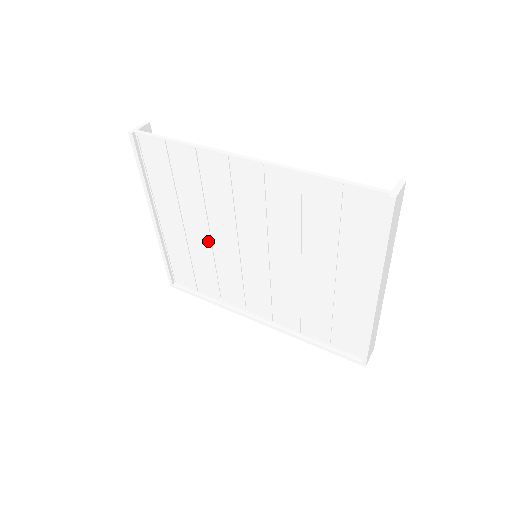
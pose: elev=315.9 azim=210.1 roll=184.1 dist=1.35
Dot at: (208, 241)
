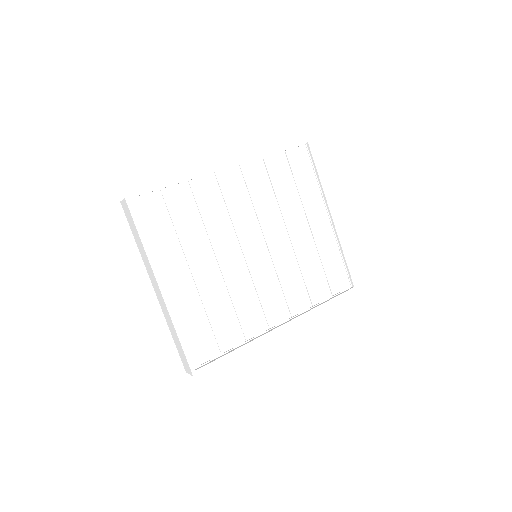
Dot at: (217, 272)
